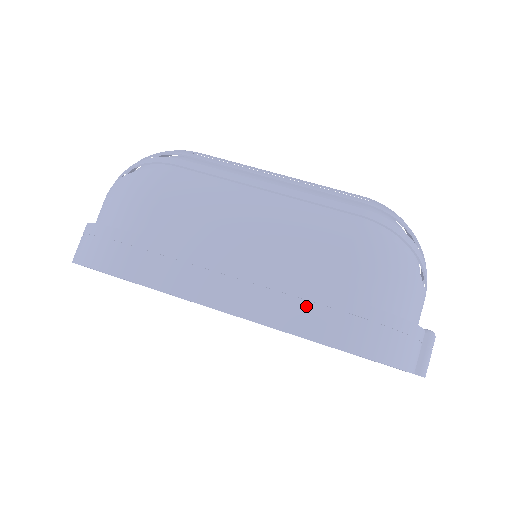
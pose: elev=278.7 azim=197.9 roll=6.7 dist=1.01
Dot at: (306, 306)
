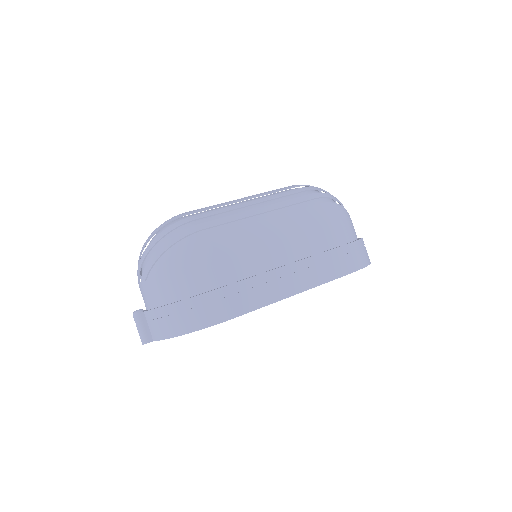
Dot at: (331, 262)
